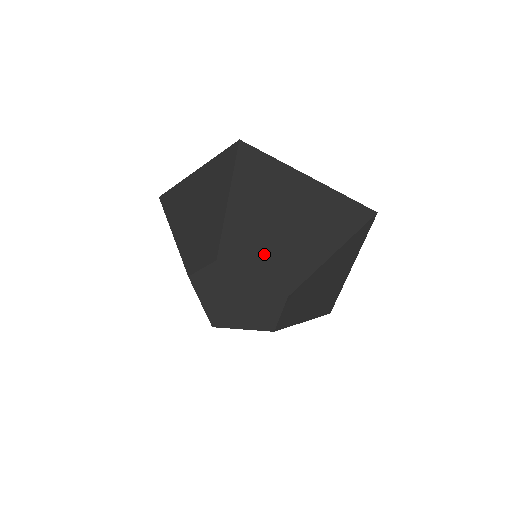
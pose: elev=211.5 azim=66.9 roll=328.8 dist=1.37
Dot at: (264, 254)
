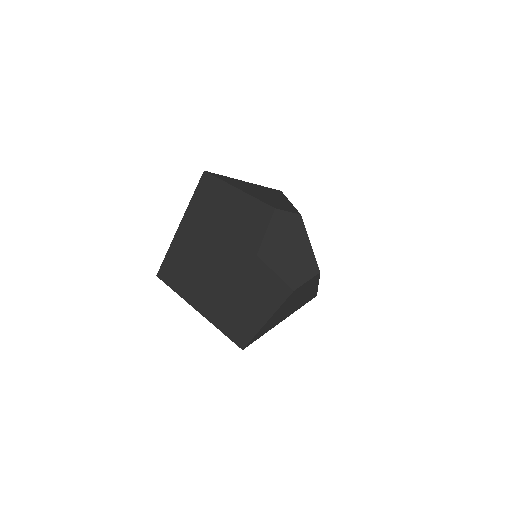
Dot at: occluded
